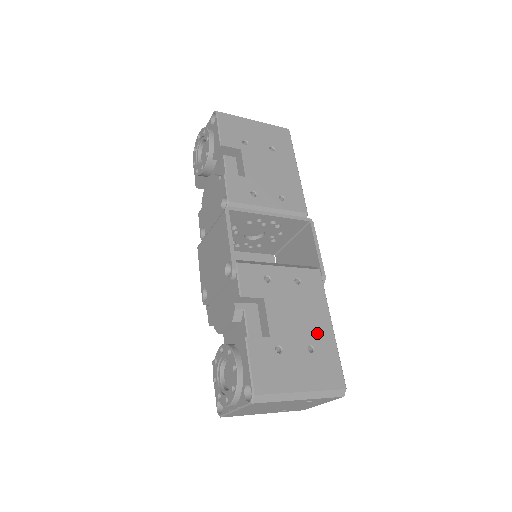
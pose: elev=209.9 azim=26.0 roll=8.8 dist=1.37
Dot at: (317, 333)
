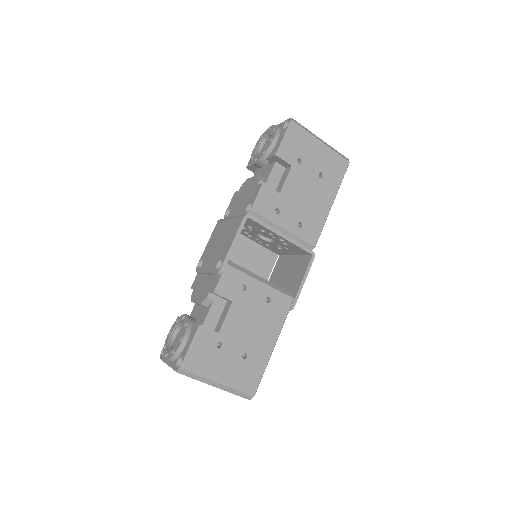
Dot at: (258, 347)
